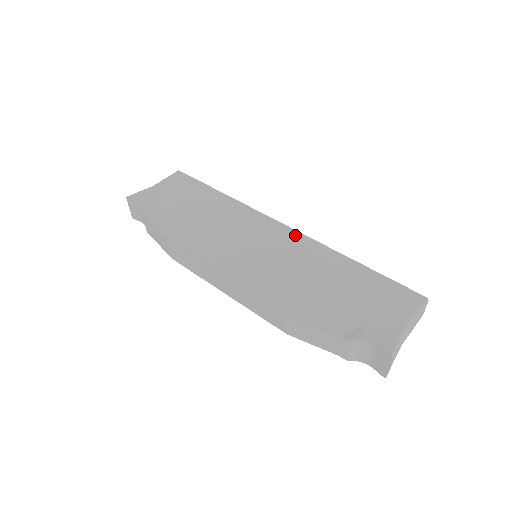
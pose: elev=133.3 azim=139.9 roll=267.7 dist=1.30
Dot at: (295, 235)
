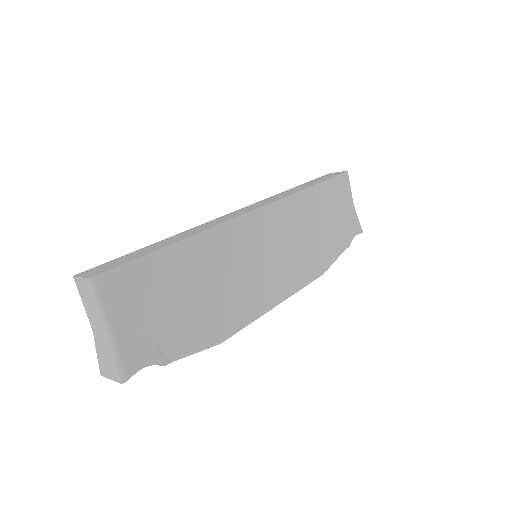
Dot at: (272, 210)
